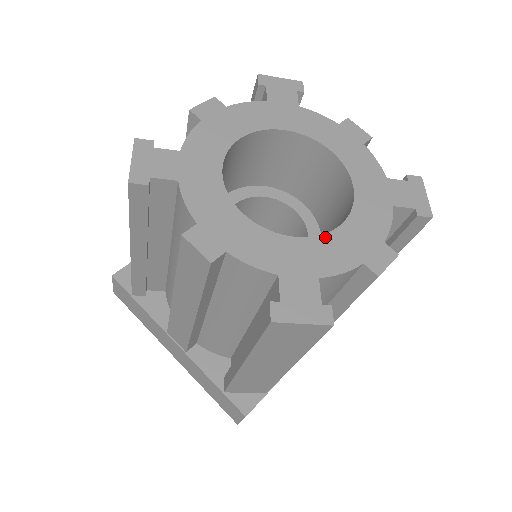
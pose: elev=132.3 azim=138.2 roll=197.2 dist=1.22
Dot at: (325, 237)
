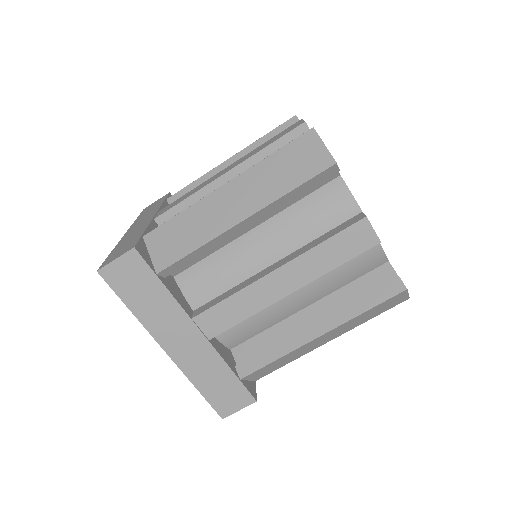
Dot at: occluded
